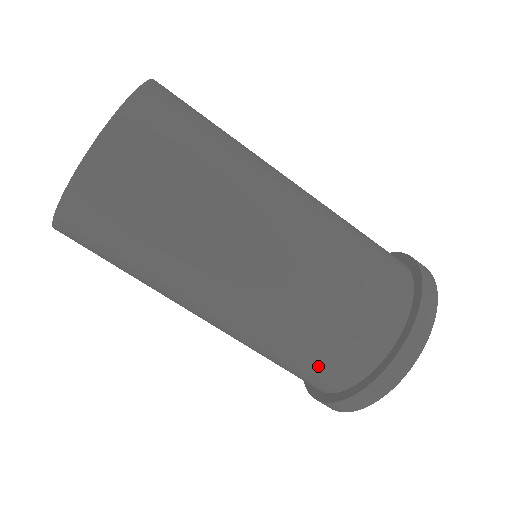
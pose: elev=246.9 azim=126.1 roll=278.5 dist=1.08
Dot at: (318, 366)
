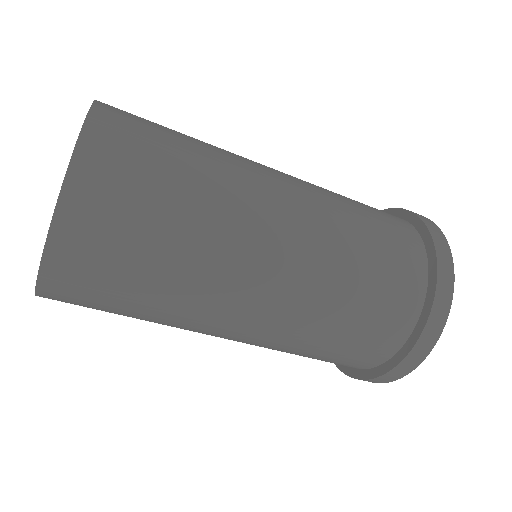
Dot at: (329, 361)
